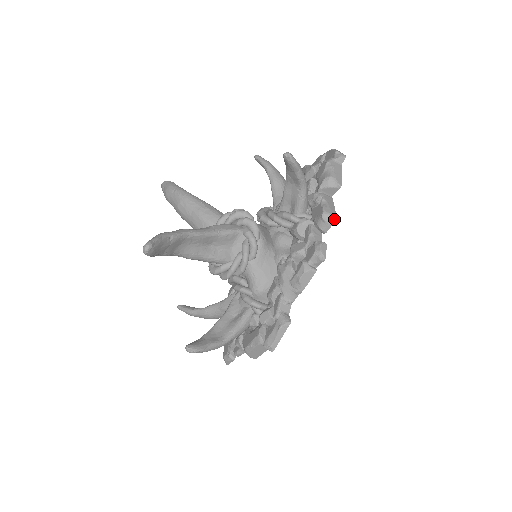
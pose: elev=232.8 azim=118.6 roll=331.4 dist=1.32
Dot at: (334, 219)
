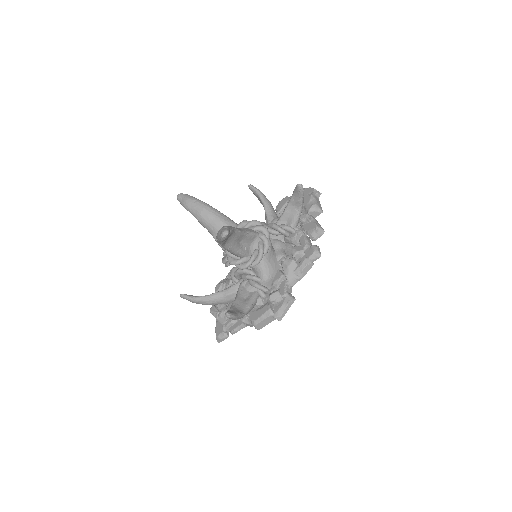
Dot at: (323, 232)
